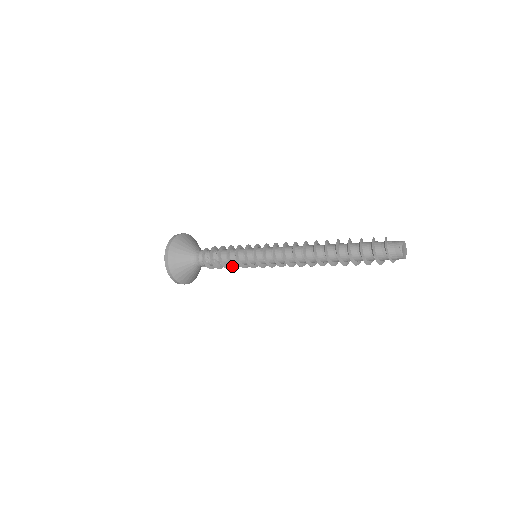
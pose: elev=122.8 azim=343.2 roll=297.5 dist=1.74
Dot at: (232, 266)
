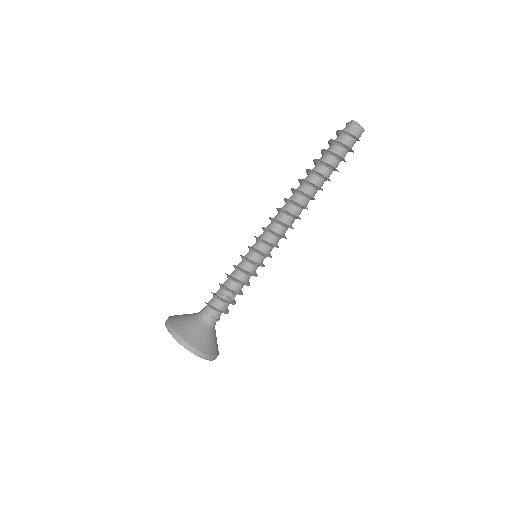
Dot at: (246, 285)
